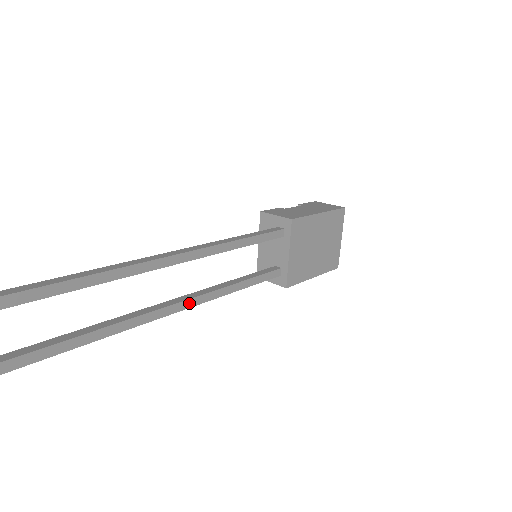
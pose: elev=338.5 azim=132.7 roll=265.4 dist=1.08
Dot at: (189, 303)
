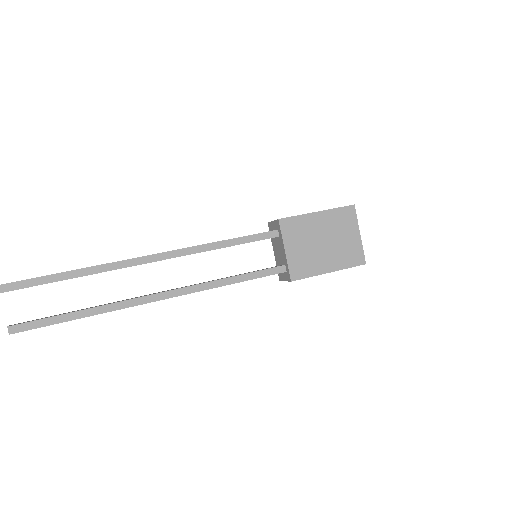
Dot at: (183, 291)
